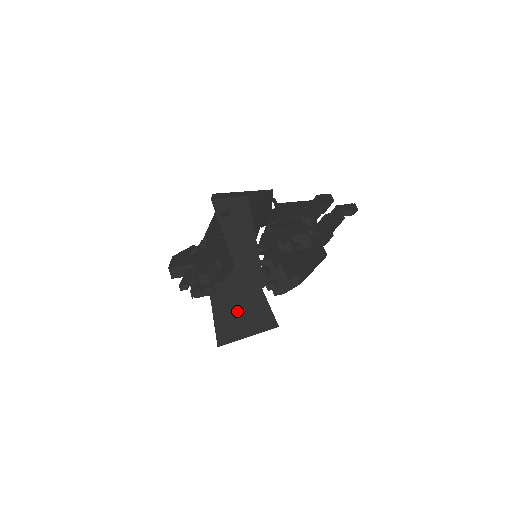
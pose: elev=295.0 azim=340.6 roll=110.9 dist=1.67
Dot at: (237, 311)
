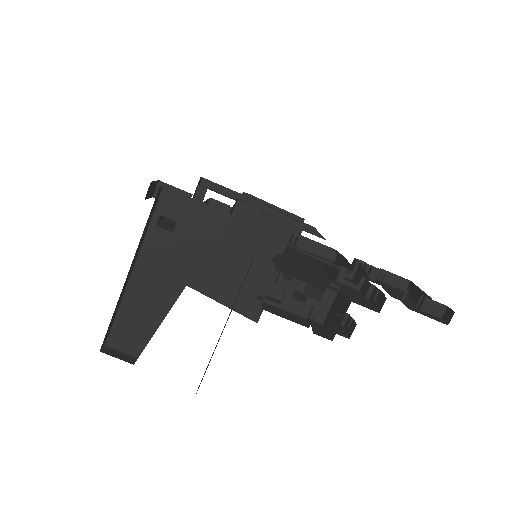
Dot at: (235, 266)
